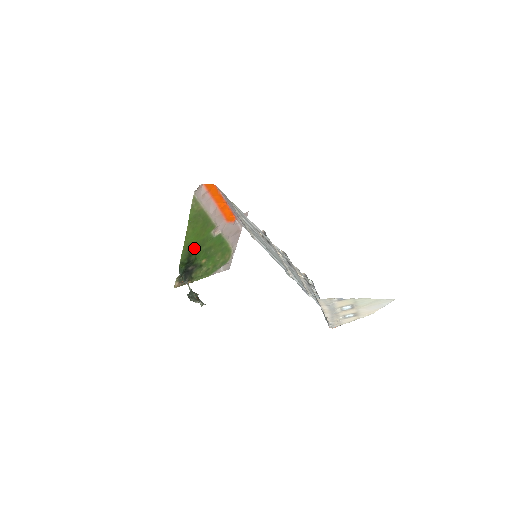
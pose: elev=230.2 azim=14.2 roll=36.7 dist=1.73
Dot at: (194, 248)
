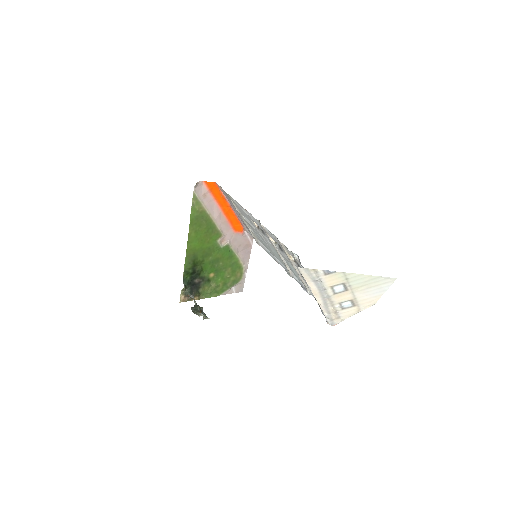
Dot at: (199, 256)
